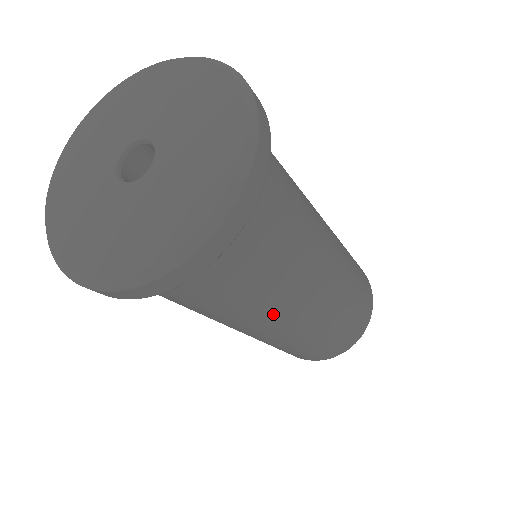
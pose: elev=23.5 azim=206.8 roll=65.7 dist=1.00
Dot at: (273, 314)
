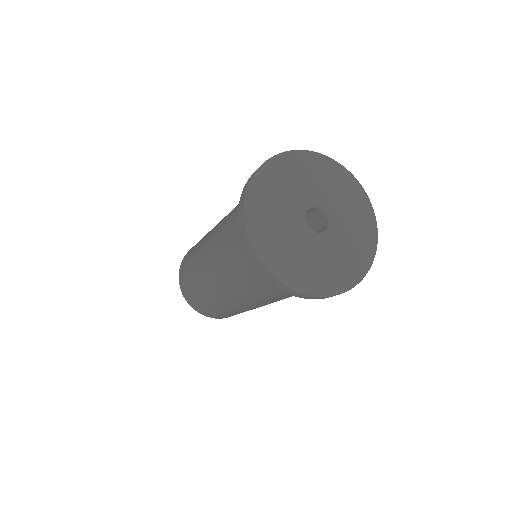
Dot at: (253, 301)
